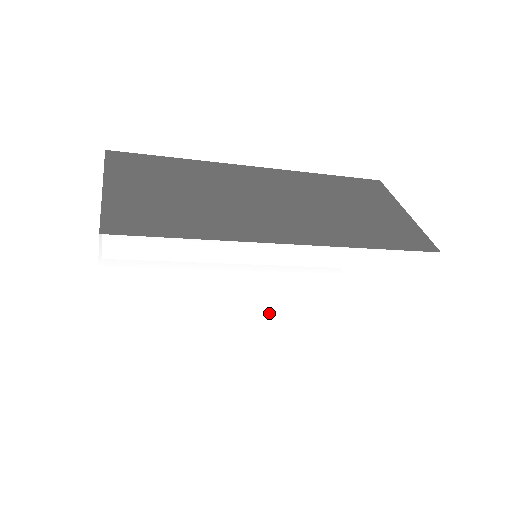
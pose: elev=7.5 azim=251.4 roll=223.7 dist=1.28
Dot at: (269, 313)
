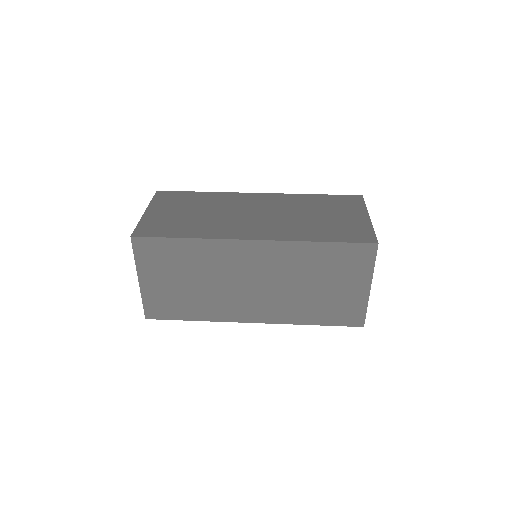
Dot at: occluded
